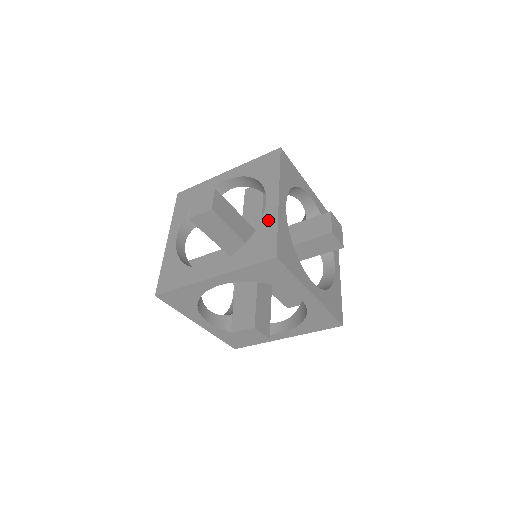
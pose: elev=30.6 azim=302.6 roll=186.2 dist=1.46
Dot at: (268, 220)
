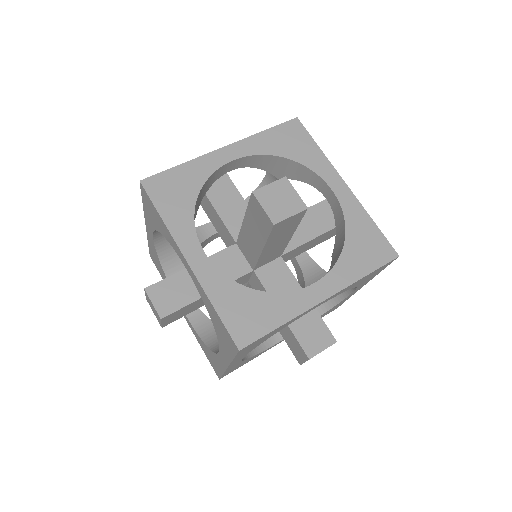
Dot at: occluded
